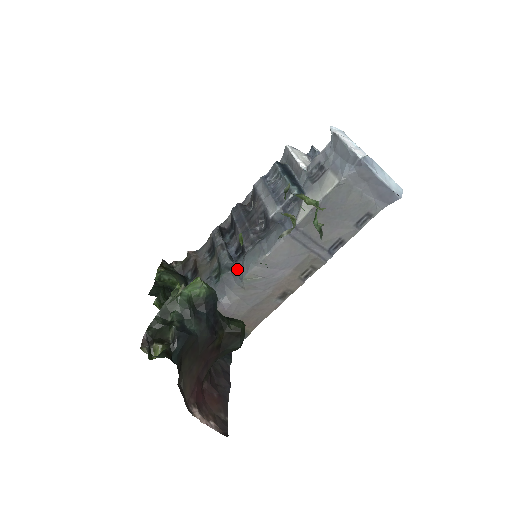
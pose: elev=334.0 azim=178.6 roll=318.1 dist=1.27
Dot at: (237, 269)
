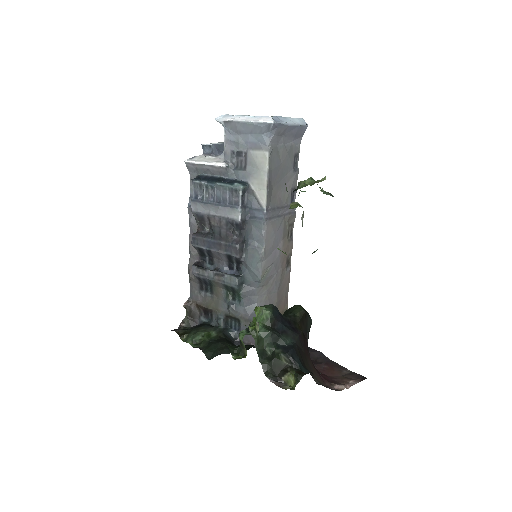
Dot at: (248, 278)
